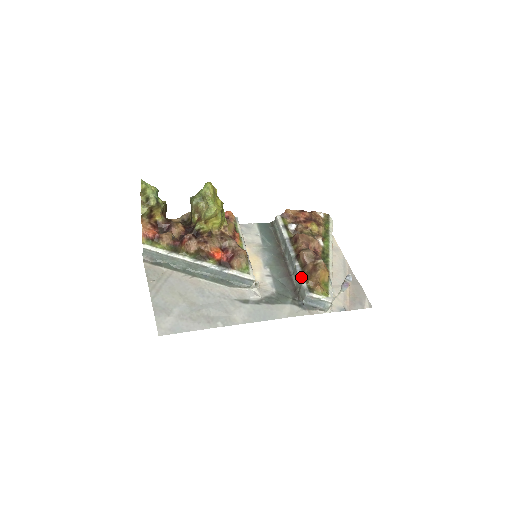
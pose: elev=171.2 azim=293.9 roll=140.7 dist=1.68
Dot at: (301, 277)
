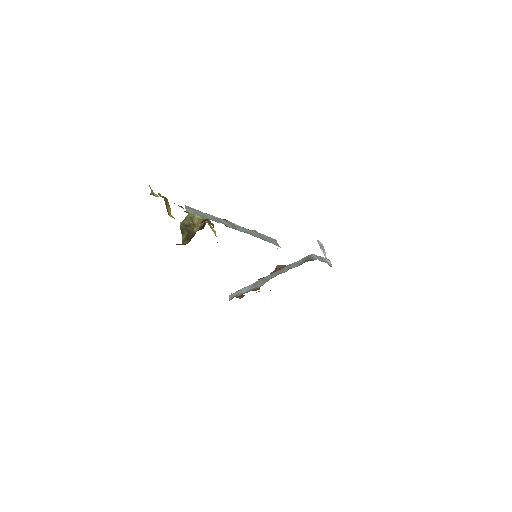
Dot at: (295, 262)
